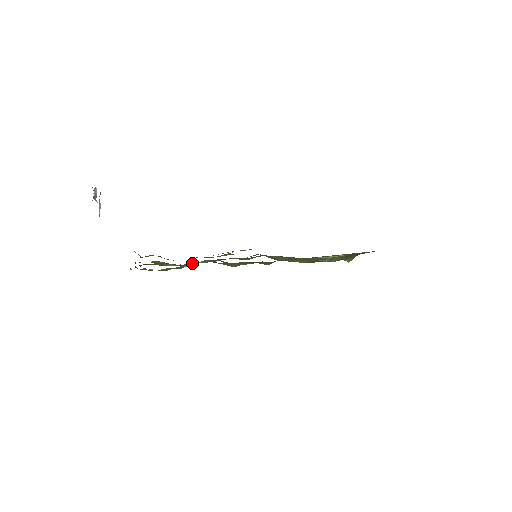
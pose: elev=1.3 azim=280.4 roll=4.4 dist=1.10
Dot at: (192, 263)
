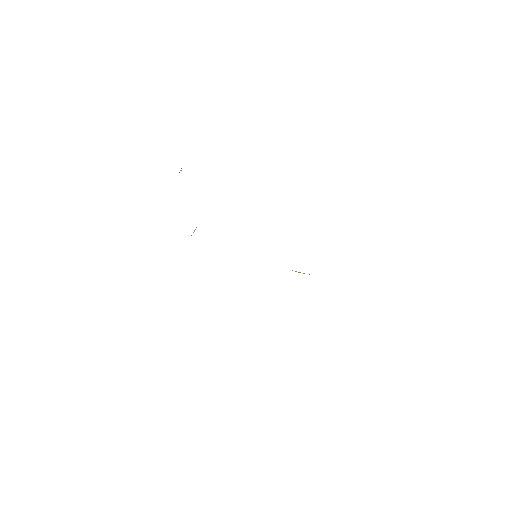
Dot at: occluded
